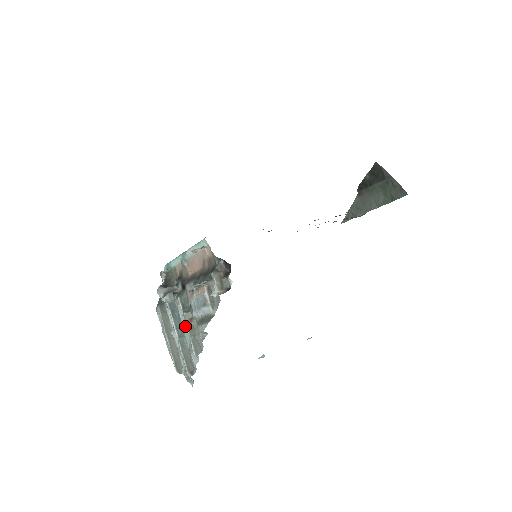
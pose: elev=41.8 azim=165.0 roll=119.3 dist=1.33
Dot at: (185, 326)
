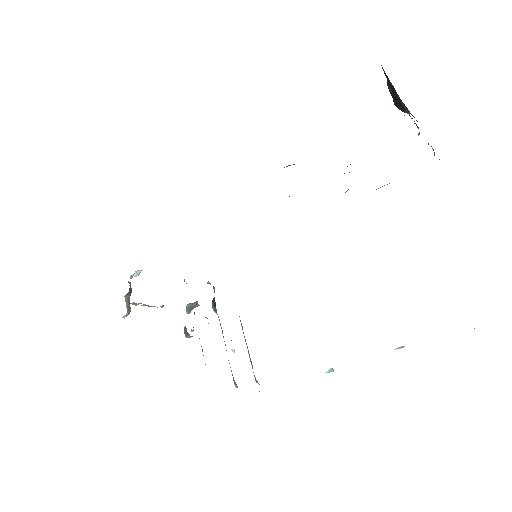
Dot at: occluded
